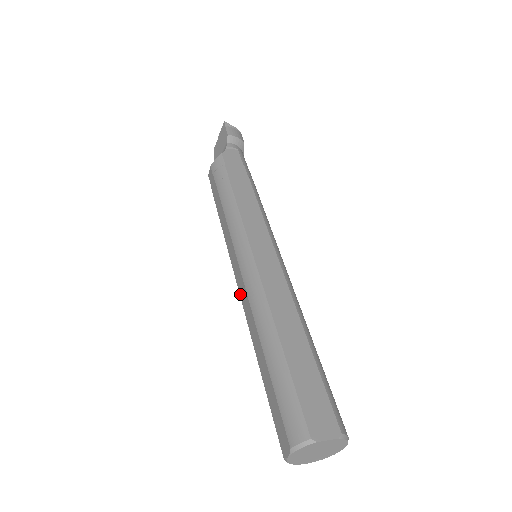
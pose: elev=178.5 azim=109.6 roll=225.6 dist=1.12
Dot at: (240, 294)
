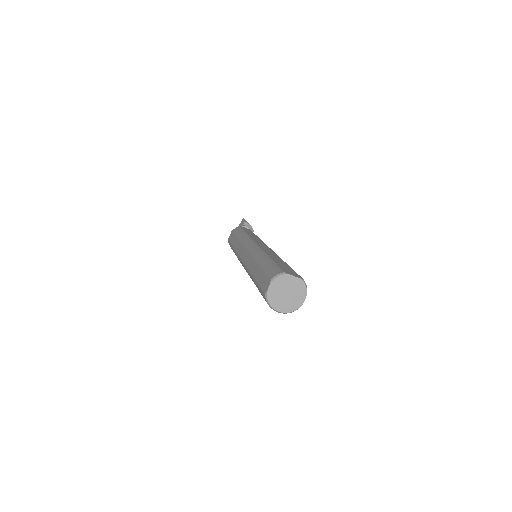
Dot at: (244, 261)
